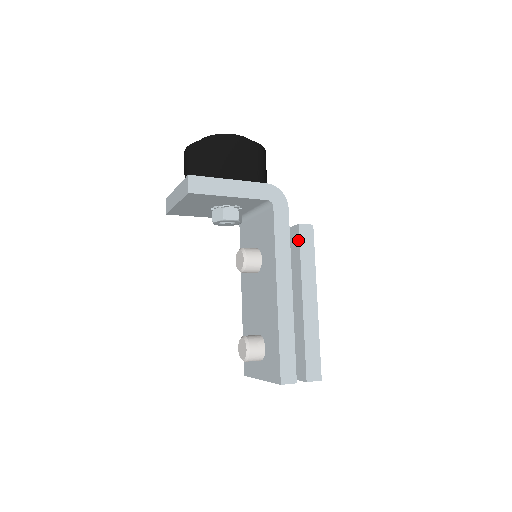
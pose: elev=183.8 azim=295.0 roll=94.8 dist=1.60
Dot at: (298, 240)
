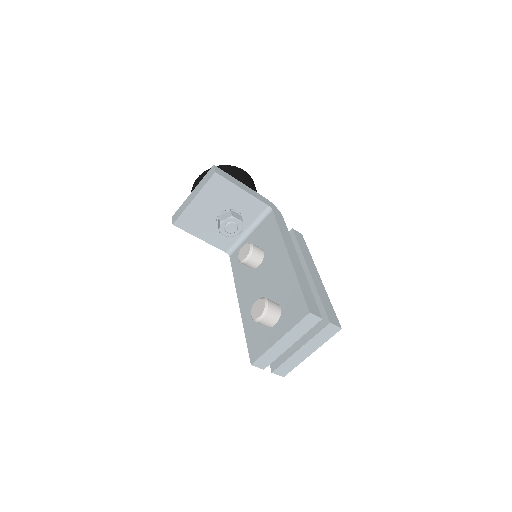
Dot at: (294, 237)
